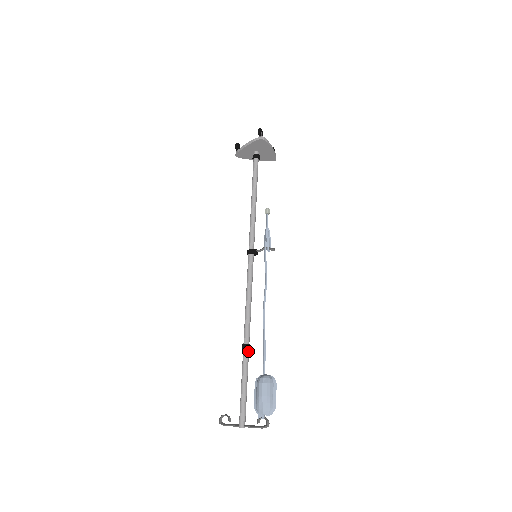
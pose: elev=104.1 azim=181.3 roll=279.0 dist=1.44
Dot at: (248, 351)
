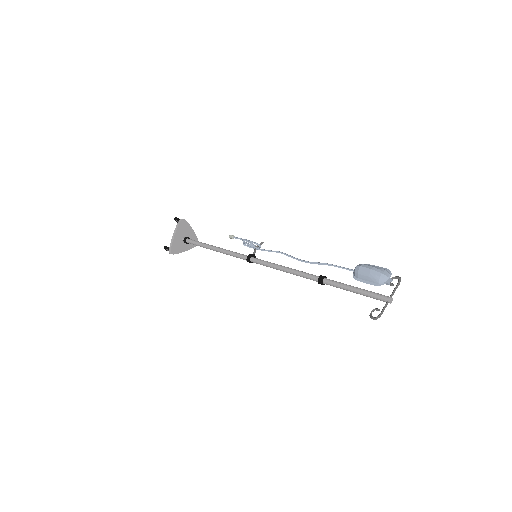
Dot at: (326, 279)
